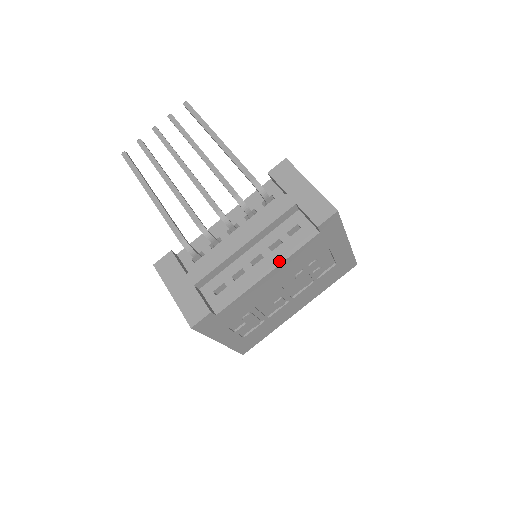
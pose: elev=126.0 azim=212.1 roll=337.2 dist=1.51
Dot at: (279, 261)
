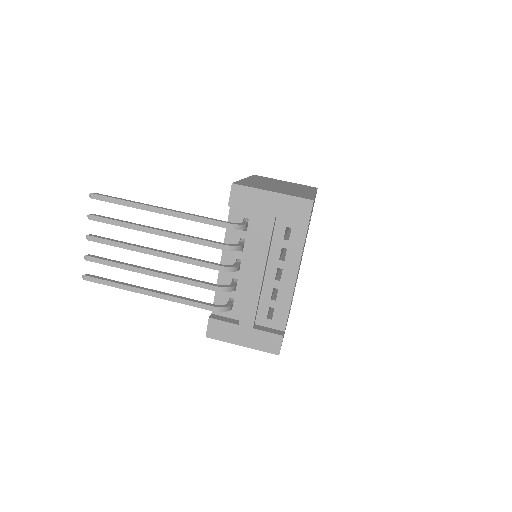
Dot at: (297, 264)
